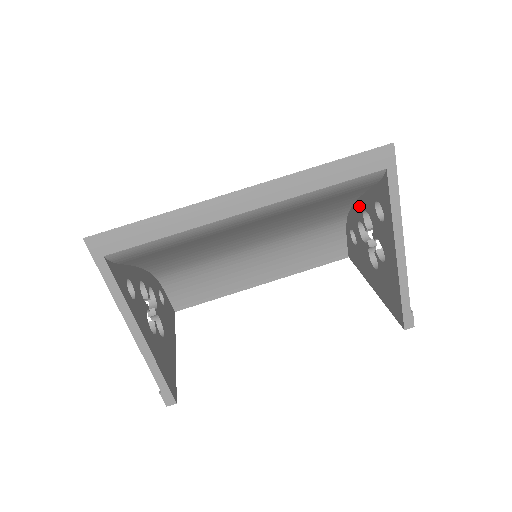
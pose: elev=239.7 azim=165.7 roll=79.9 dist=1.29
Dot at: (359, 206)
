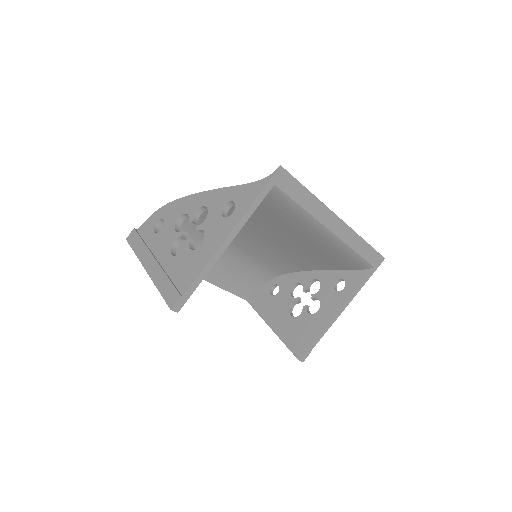
Dot at: (310, 275)
